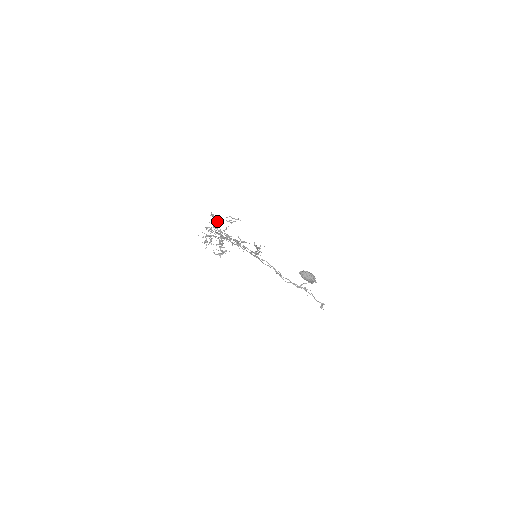
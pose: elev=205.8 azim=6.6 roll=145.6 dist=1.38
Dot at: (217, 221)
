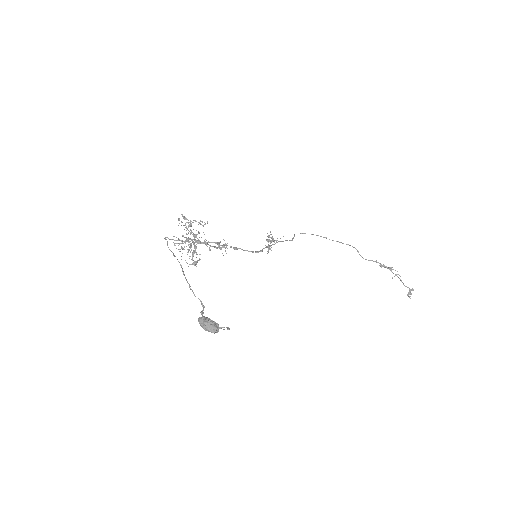
Dot at: (189, 224)
